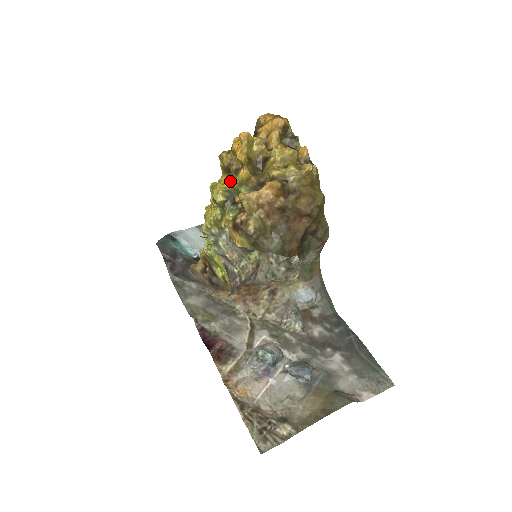
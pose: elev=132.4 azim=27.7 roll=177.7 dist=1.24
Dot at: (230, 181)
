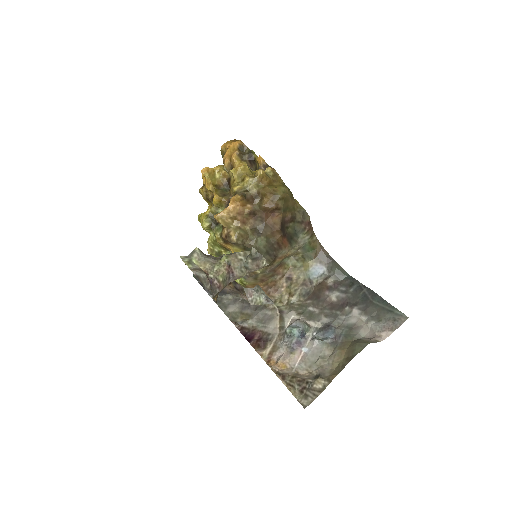
Dot at: occluded
